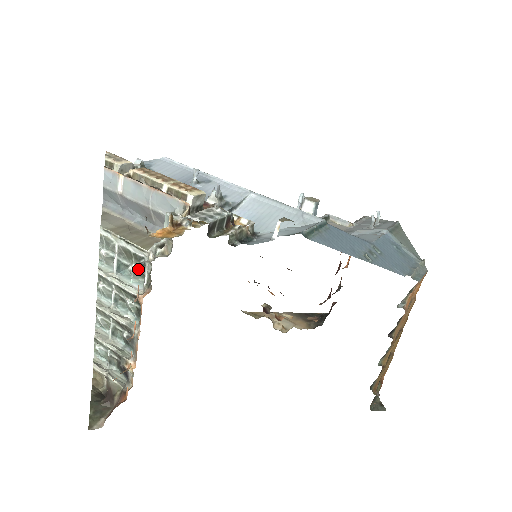
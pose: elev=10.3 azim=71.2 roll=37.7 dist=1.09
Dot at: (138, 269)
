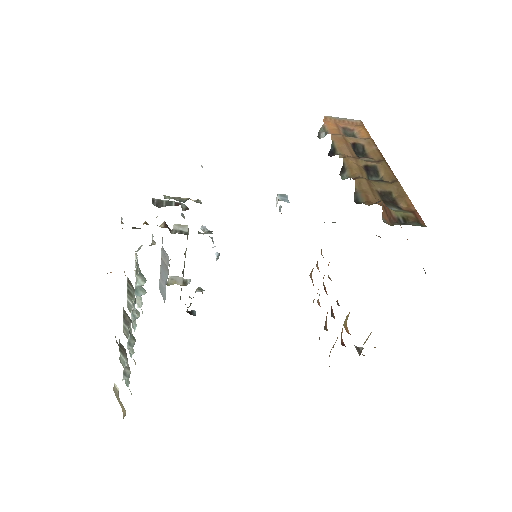
Dot at: (139, 273)
